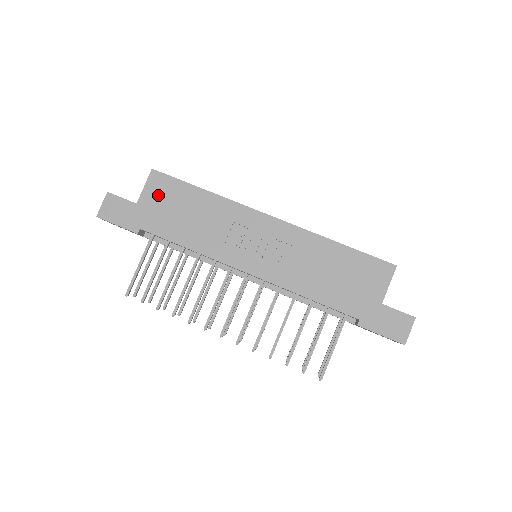
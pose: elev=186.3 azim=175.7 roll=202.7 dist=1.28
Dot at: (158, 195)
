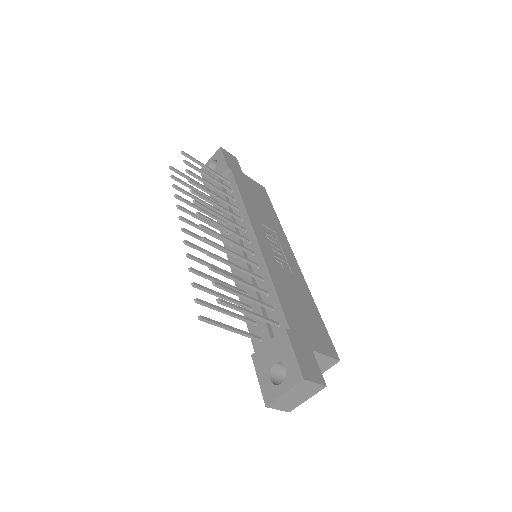
Dot at: (255, 187)
